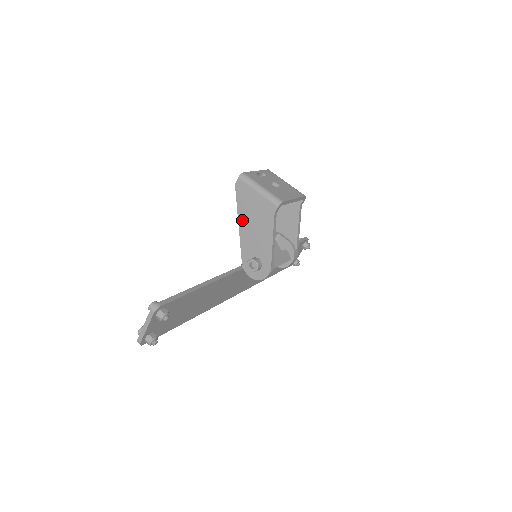
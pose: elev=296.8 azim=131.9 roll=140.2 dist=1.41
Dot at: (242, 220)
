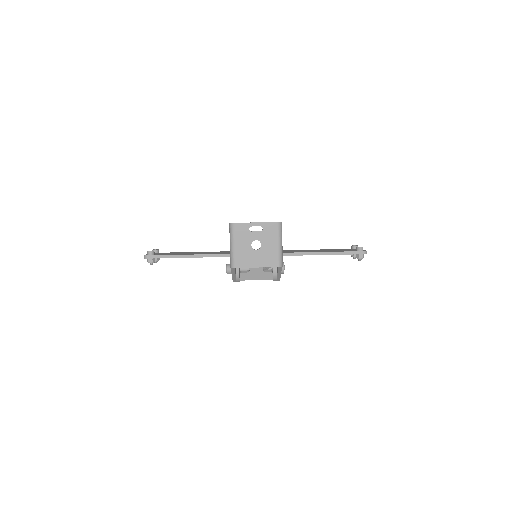
Dot at: occluded
